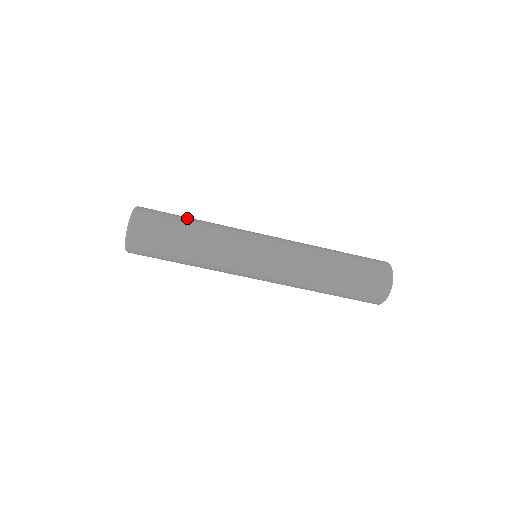
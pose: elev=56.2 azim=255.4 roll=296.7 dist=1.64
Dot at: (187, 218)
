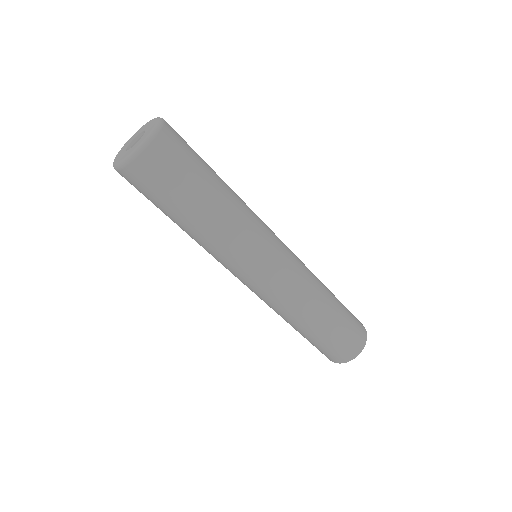
Dot at: occluded
